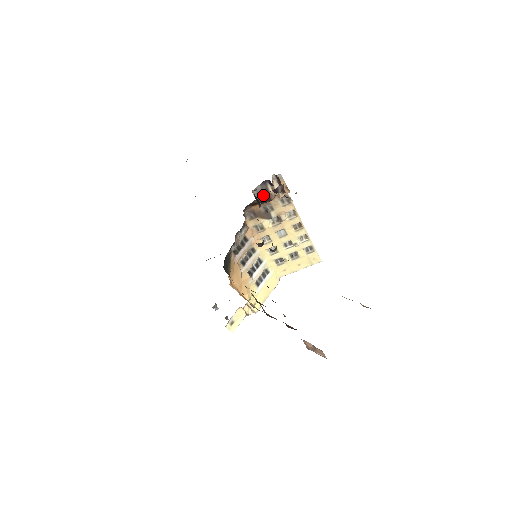
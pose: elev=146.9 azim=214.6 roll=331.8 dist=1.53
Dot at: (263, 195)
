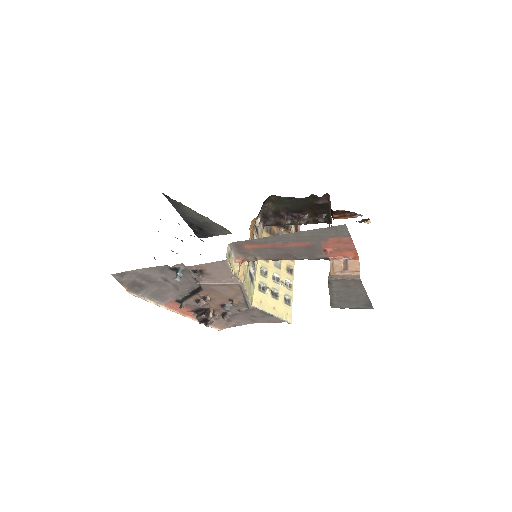
Dot at: occluded
